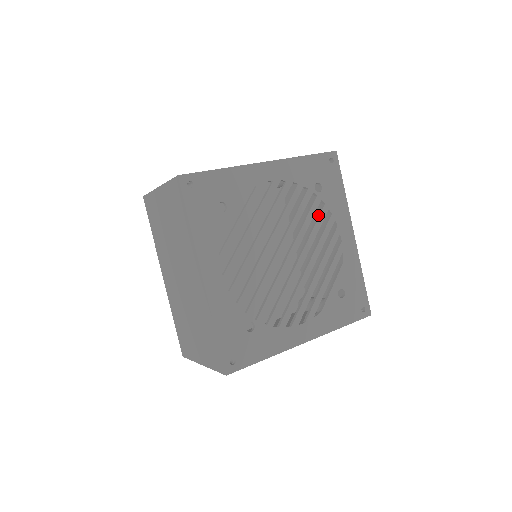
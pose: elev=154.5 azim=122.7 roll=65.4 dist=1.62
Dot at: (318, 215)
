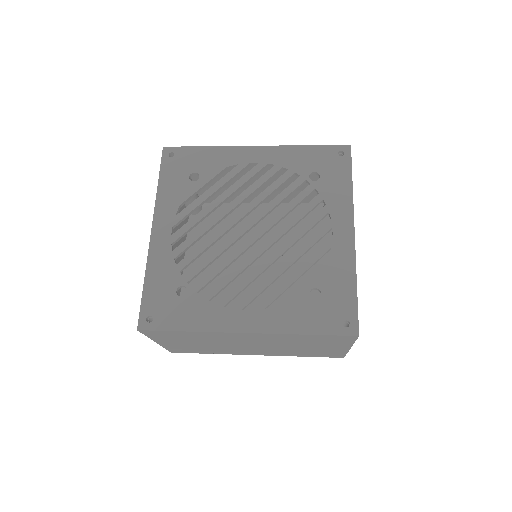
Dot at: (307, 204)
